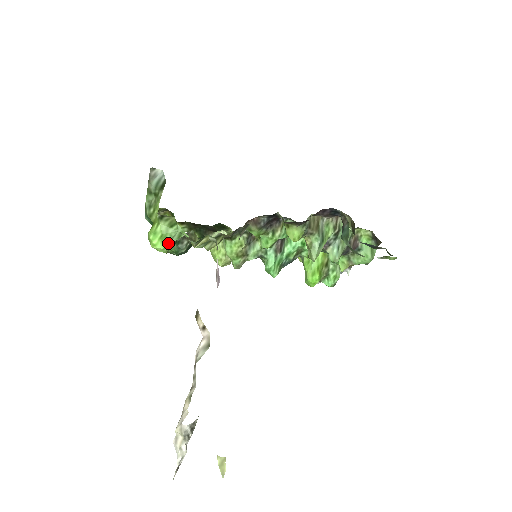
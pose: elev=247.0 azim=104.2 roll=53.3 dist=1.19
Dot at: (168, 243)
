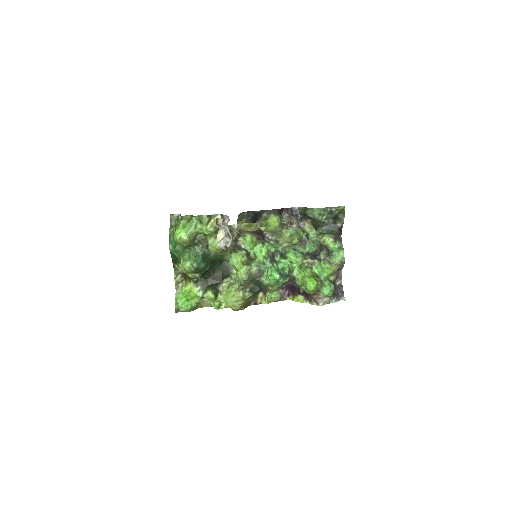
Dot at: (188, 230)
